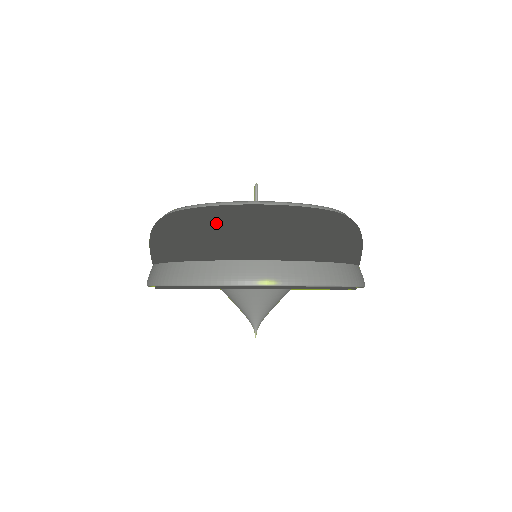
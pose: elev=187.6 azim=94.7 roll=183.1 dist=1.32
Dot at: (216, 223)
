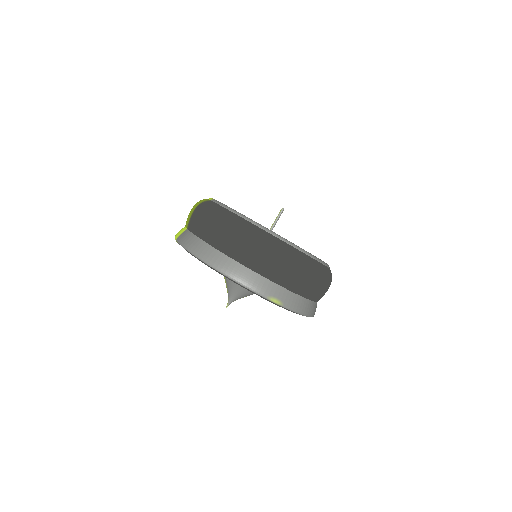
Dot at: (265, 248)
